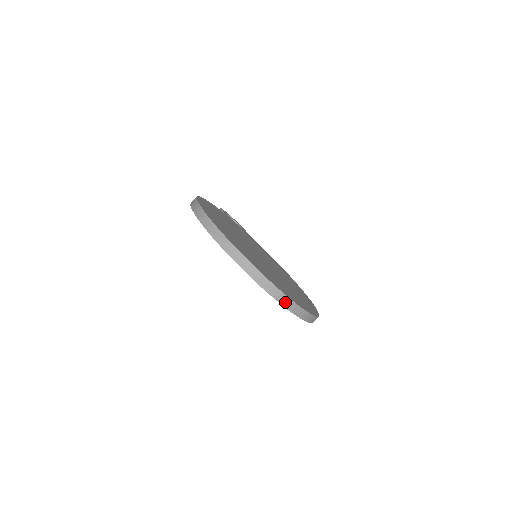
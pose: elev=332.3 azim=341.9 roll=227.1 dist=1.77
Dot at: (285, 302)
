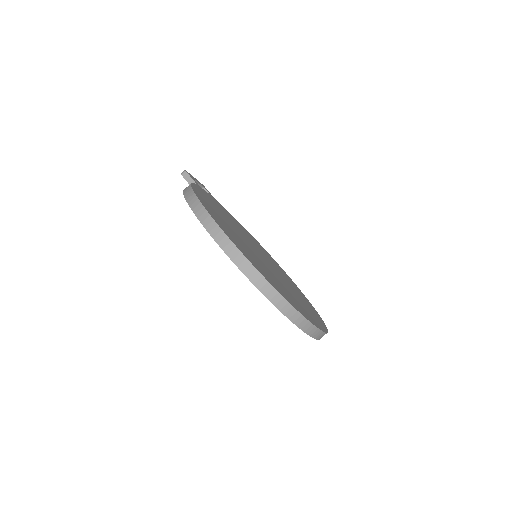
Dot at: (320, 336)
